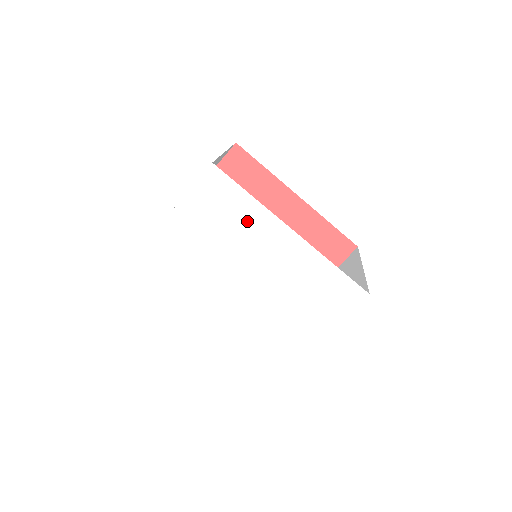
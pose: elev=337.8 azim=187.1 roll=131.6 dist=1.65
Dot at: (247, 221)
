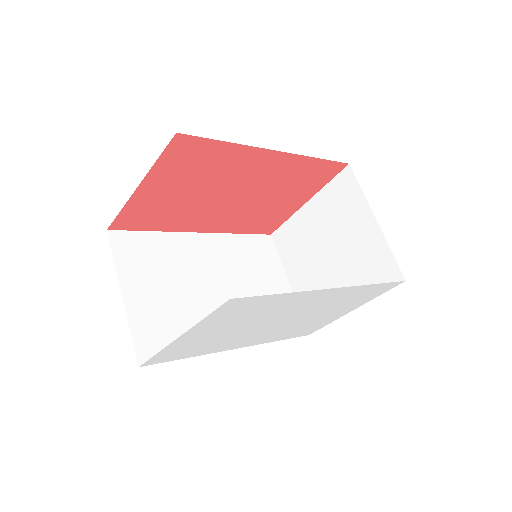
Dot at: (279, 304)
